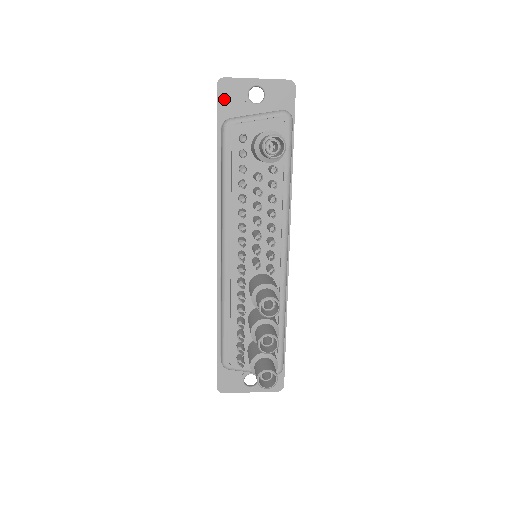
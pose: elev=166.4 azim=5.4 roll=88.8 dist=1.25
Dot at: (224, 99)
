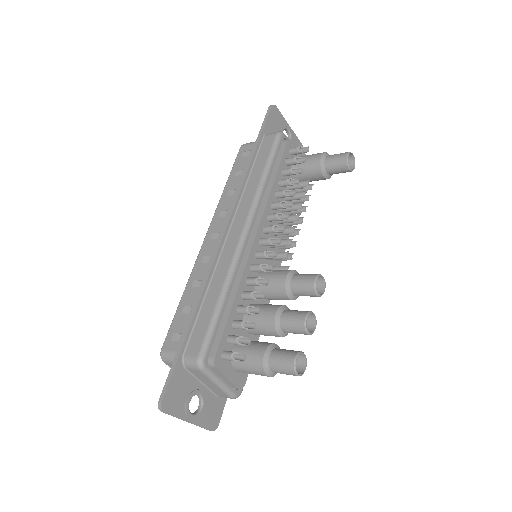
Dot at: (272, 119)
